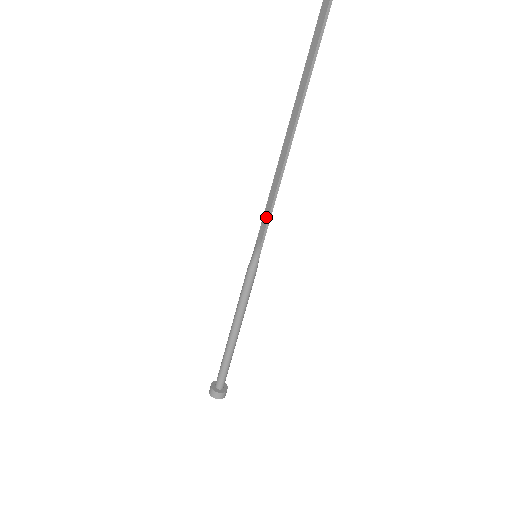
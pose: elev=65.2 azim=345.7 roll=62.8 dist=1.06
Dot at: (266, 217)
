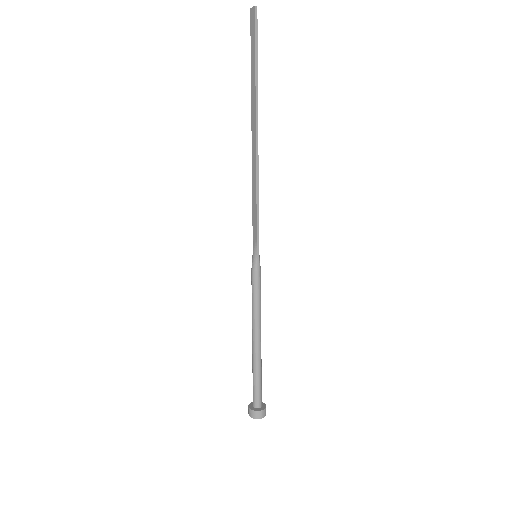
Dot at: (255, 215)
